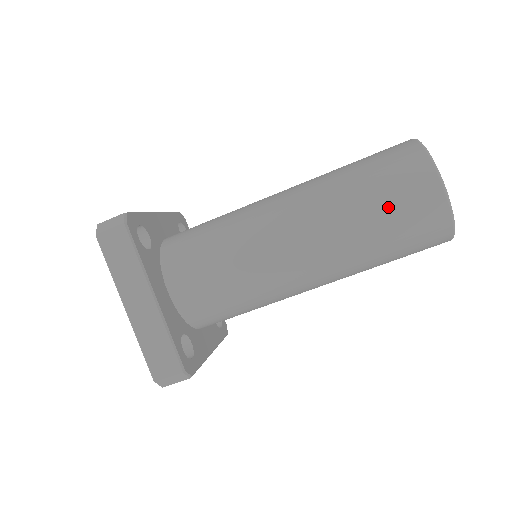
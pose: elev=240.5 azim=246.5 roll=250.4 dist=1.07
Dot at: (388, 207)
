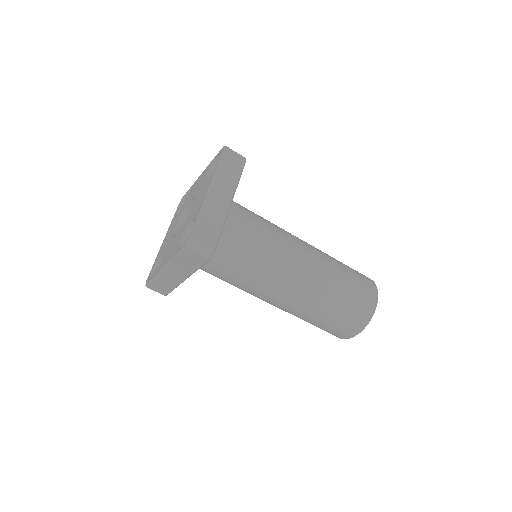
Dot at: (325, 326)
